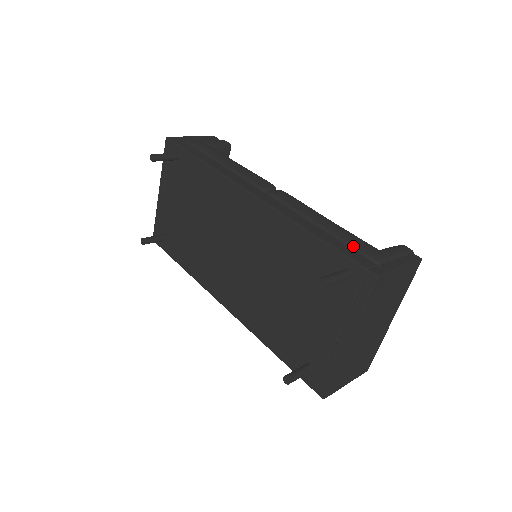
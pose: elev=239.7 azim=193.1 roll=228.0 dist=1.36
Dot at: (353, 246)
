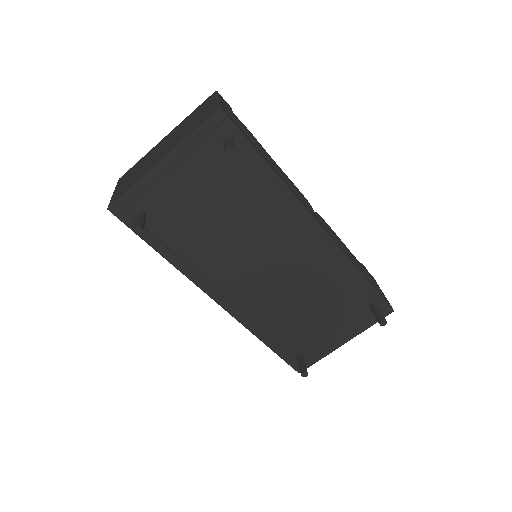
Dot at: (373, 282)
